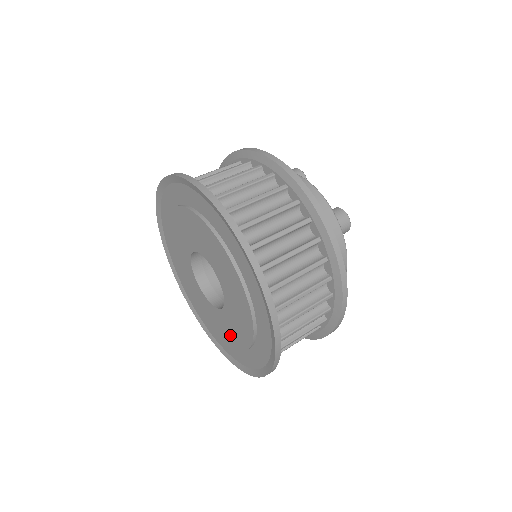
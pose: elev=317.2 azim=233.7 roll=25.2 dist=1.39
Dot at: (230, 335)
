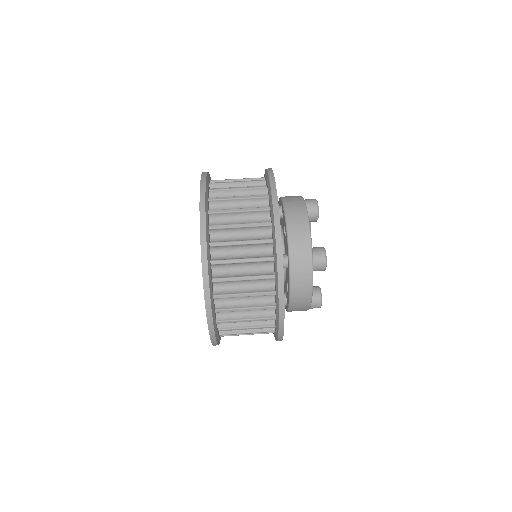
Dot at: occluded
